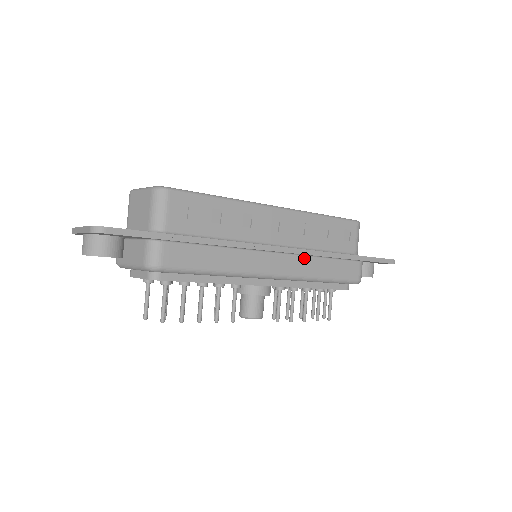
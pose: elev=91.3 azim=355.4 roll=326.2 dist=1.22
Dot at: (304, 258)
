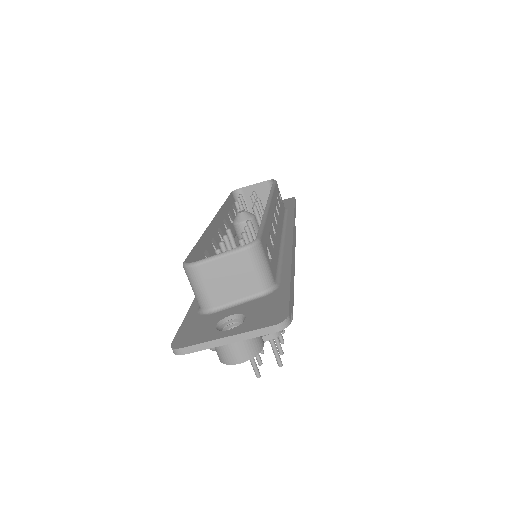
Dot at: occluded
